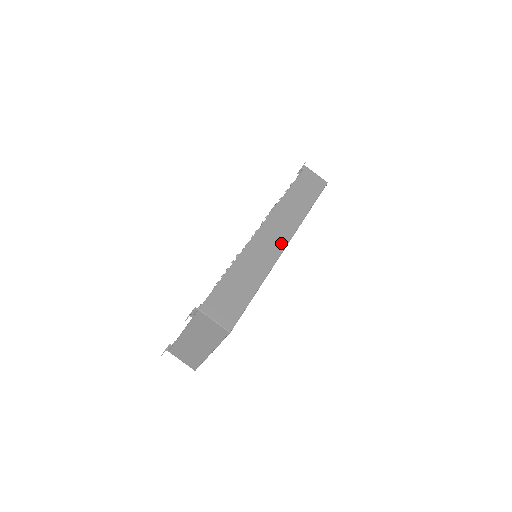
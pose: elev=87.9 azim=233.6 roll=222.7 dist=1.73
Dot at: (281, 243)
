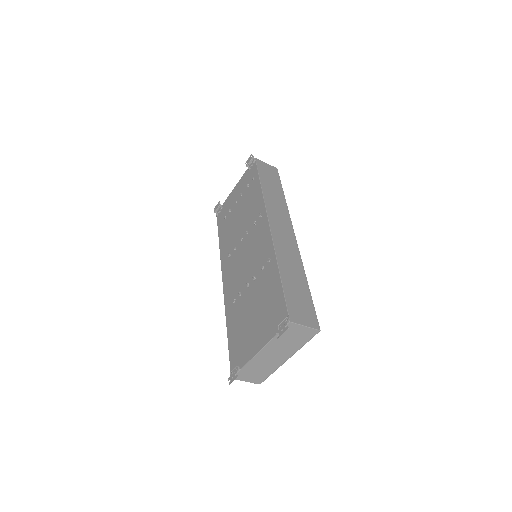
Dot at: (291, 235)
